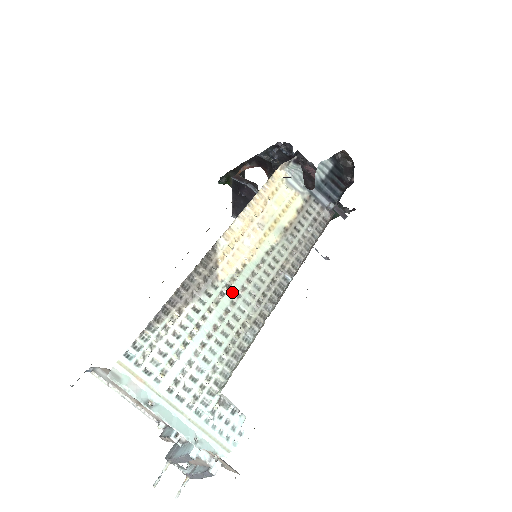
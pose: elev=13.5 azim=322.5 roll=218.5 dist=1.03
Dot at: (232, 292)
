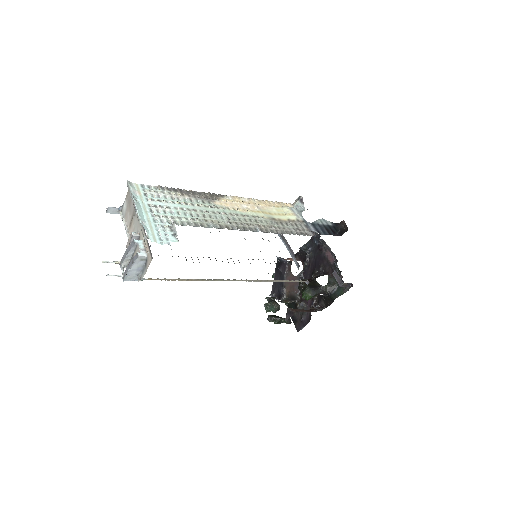
Dot at: (217, 210)
